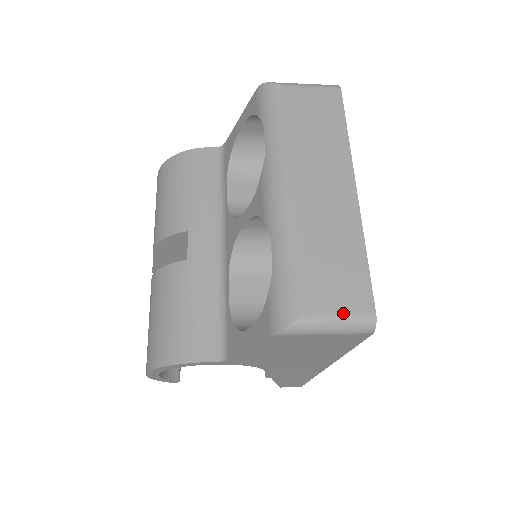
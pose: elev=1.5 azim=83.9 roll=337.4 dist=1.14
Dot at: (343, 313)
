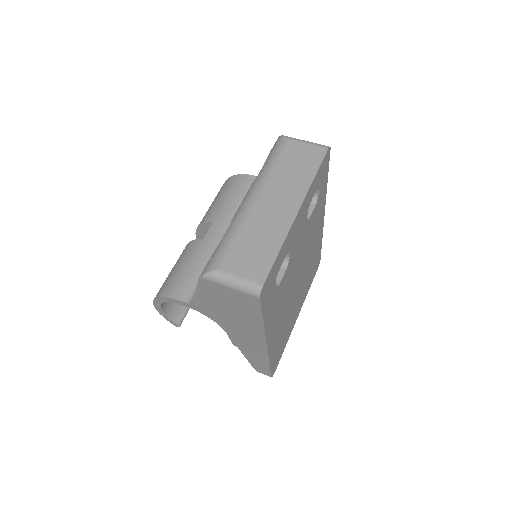
Dot at: (243, 277)
